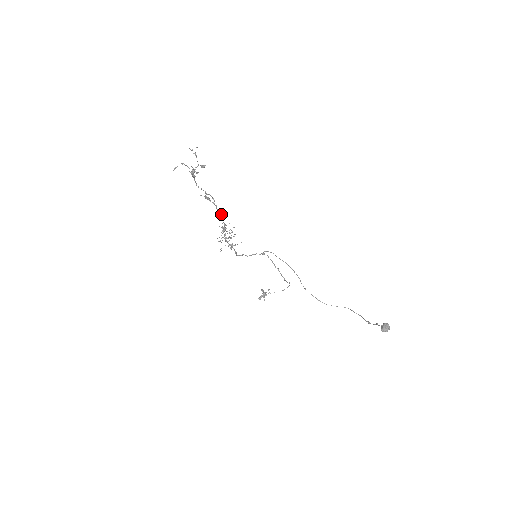
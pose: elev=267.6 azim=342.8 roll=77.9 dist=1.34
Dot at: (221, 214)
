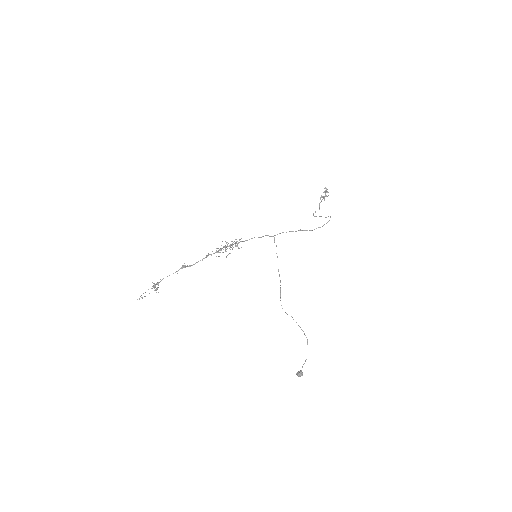
Dot at: (206, 257)
